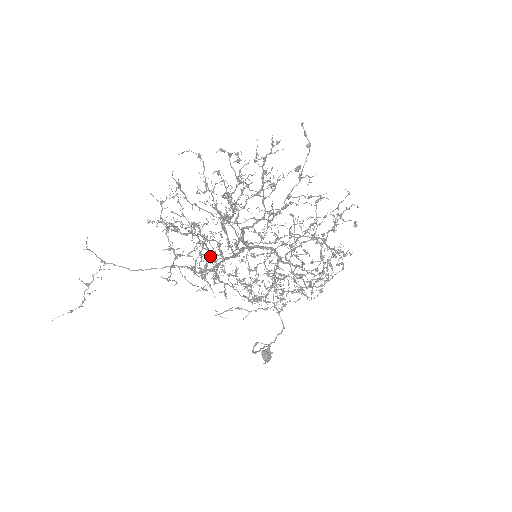
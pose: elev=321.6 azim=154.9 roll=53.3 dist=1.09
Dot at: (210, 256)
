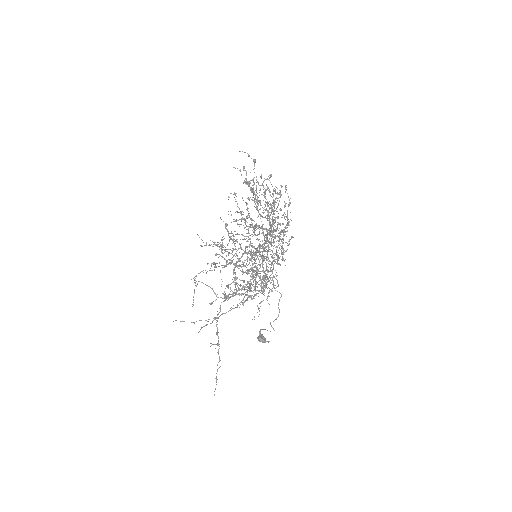
Dot at: occluded
